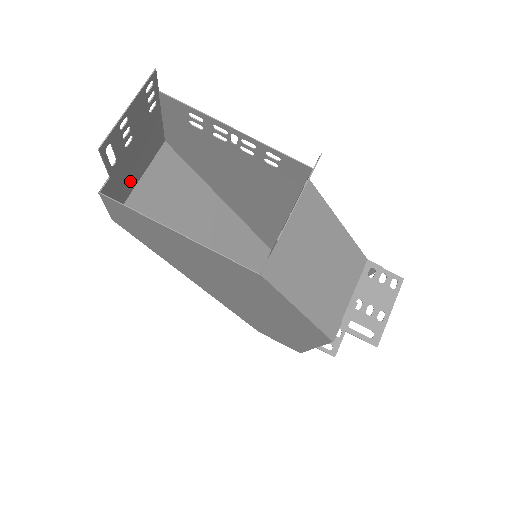
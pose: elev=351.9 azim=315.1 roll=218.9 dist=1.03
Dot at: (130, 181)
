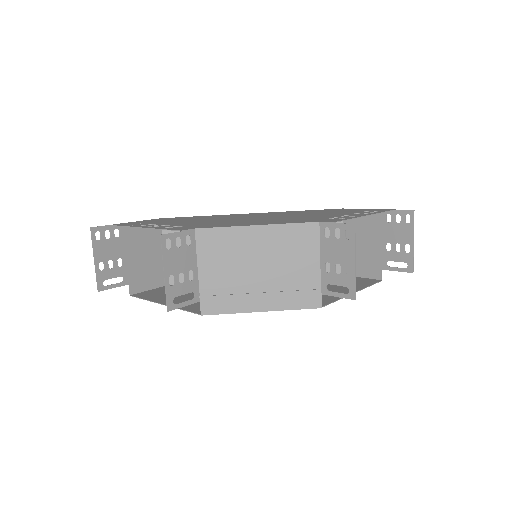
Dot at: (154, 264)
